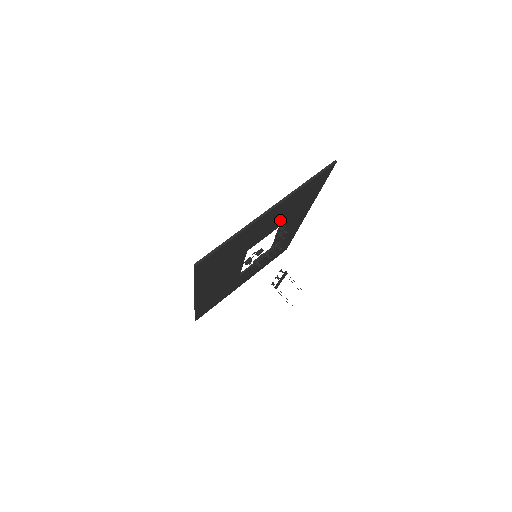
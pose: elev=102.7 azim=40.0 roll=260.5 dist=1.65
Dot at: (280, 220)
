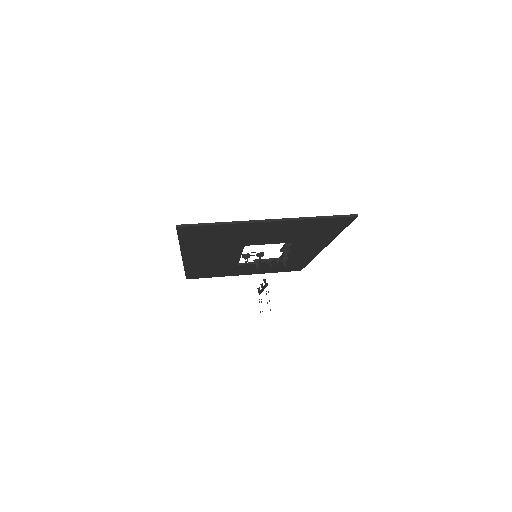
Dot at: (286, 237)
